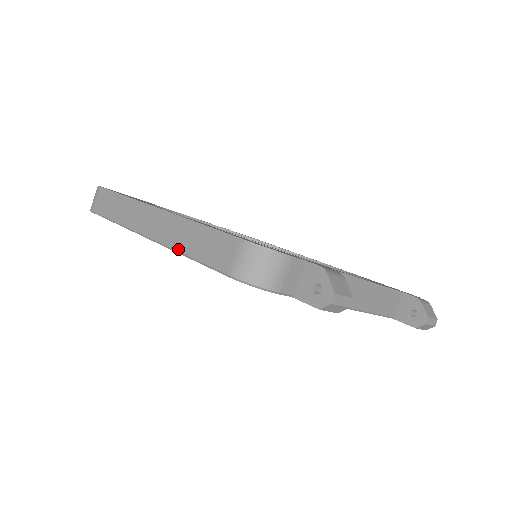
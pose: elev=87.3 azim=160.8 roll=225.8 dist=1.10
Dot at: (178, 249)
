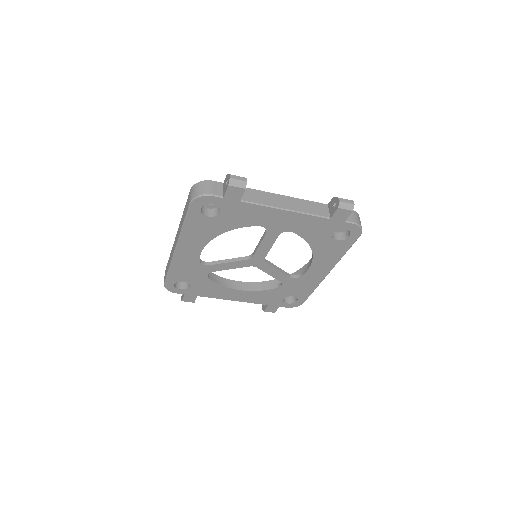
Dot at: (181, 229)
